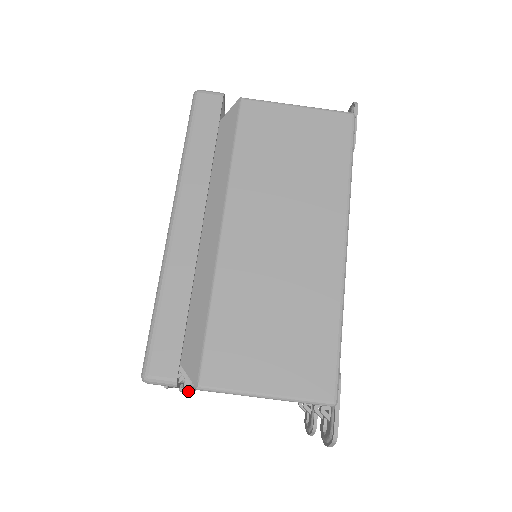
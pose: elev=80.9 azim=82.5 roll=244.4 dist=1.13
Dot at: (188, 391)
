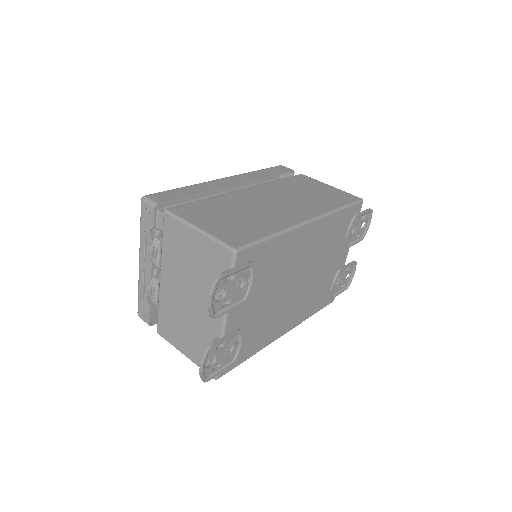
Dot at: (154, 247)
